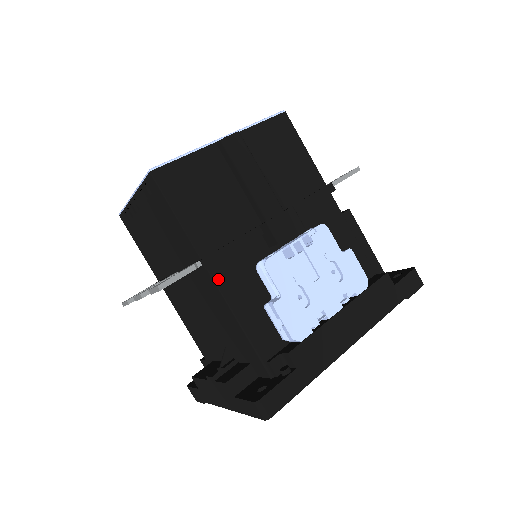
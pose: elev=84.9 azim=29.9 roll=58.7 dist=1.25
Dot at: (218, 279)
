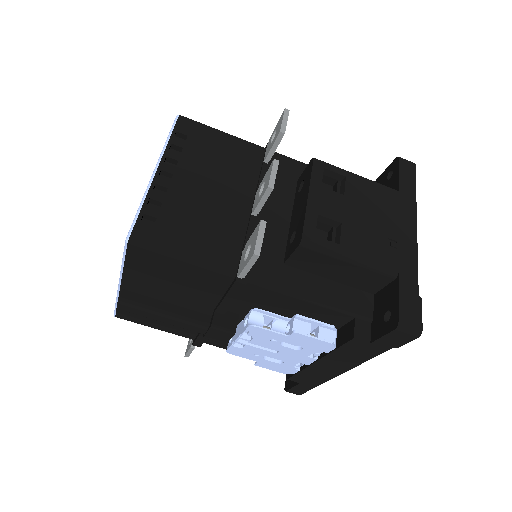
Dot at: (213, 345)
